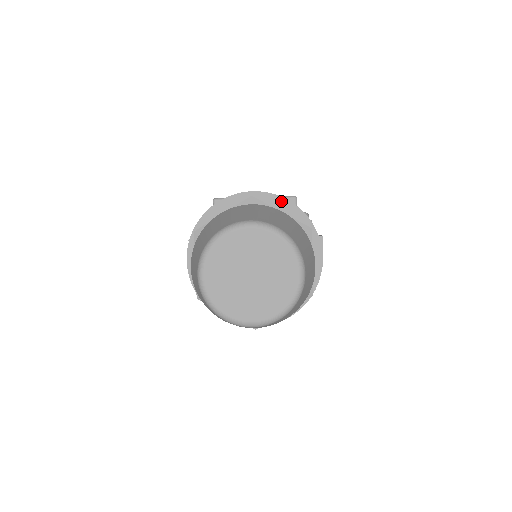
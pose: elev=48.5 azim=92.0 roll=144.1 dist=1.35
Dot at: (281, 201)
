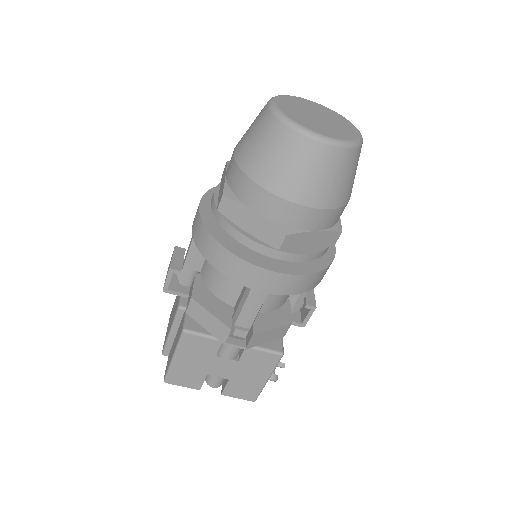
Dot at: occluded
